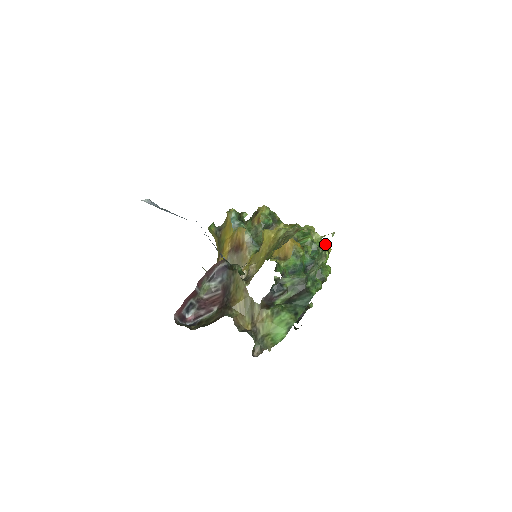
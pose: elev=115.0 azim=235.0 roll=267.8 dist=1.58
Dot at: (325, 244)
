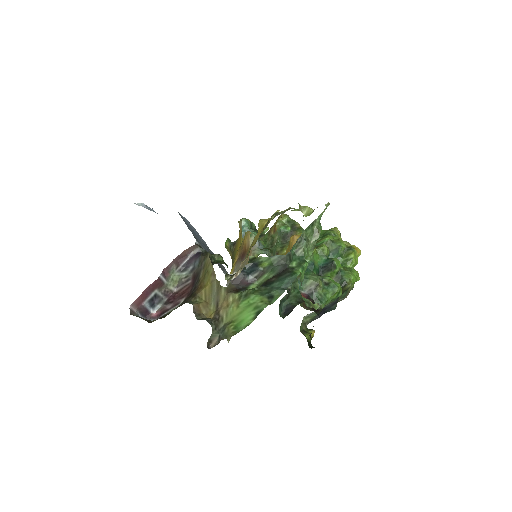
Dot at: (351, 246)
